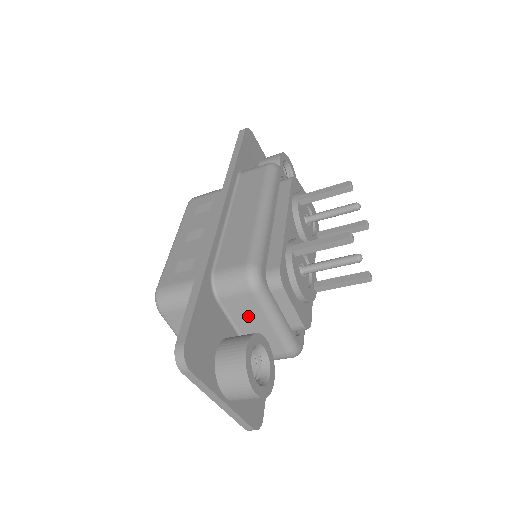
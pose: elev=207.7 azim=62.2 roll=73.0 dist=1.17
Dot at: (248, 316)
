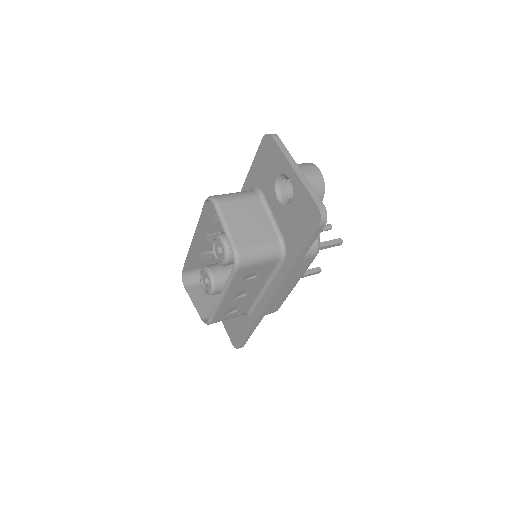
Dot at: occluded
